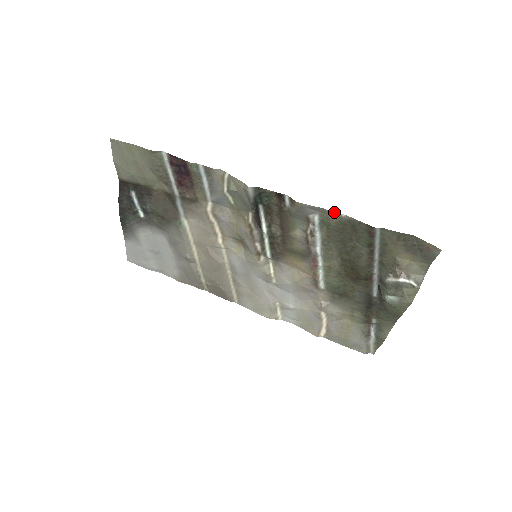
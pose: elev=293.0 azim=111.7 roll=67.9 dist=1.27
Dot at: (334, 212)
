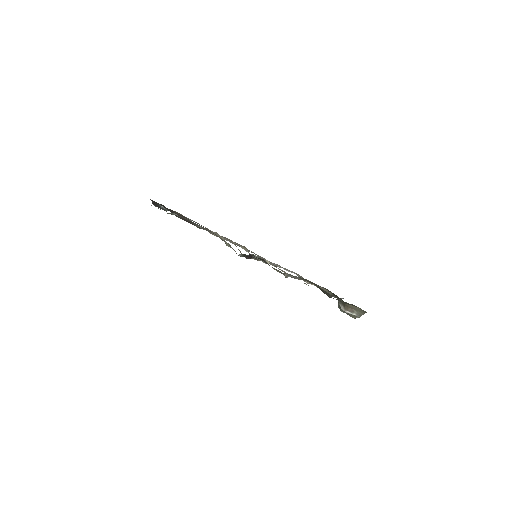
Dot at: occluded
